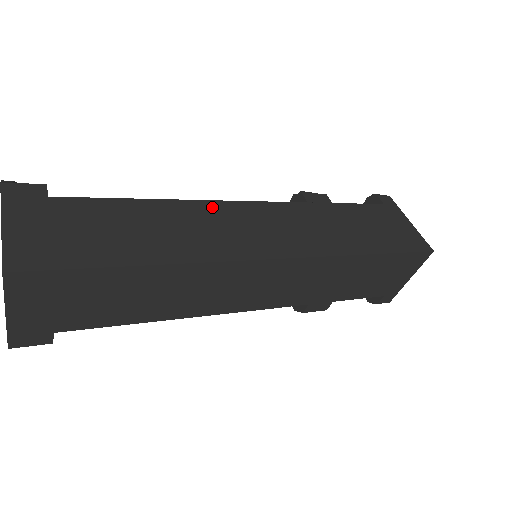
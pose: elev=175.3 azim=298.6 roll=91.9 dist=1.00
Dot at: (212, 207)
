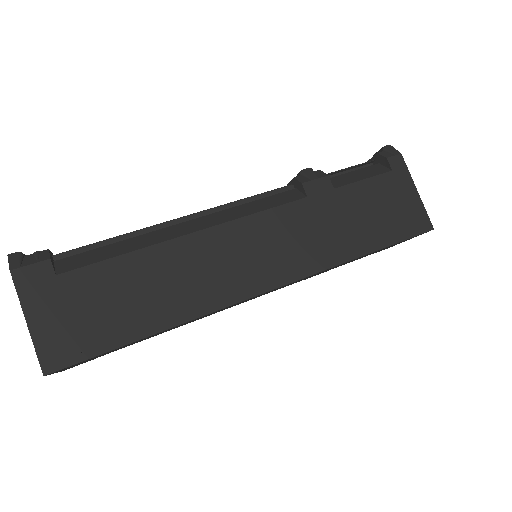
Dot at: (209, 238)
